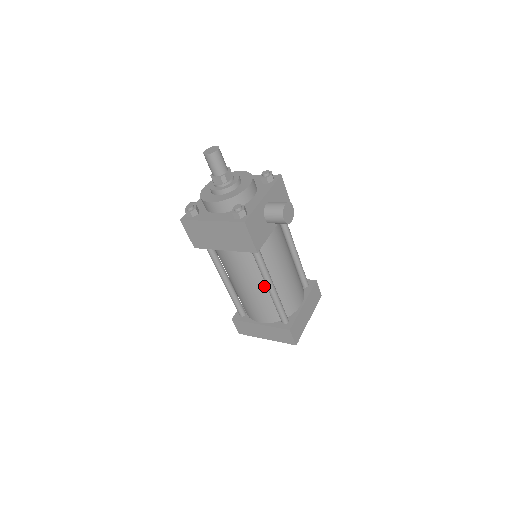
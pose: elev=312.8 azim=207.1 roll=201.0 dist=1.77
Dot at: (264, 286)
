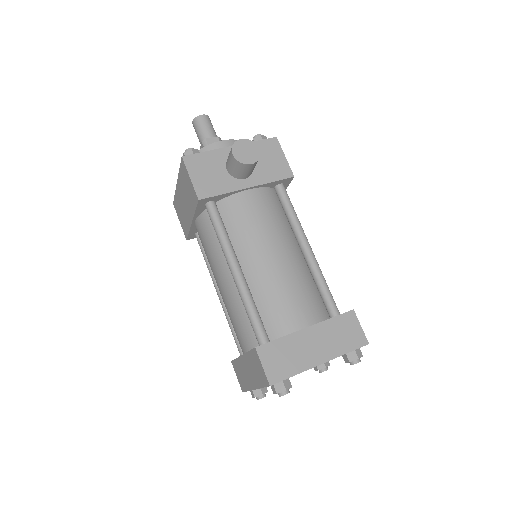
Dot at: occluded
